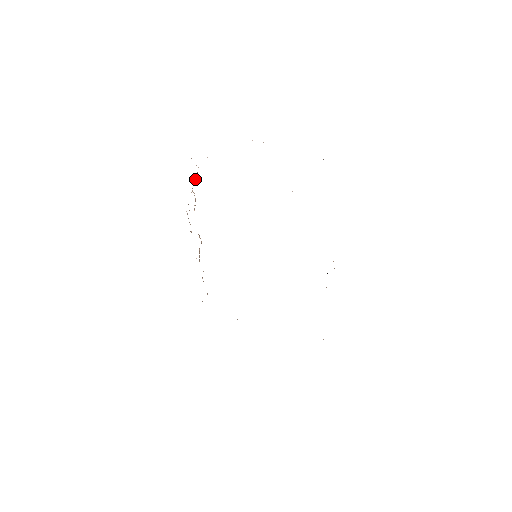
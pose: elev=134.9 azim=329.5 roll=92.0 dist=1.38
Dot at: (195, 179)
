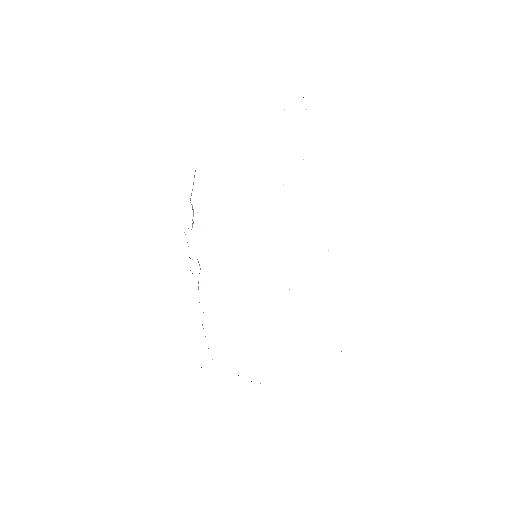
Dot at: occluded
